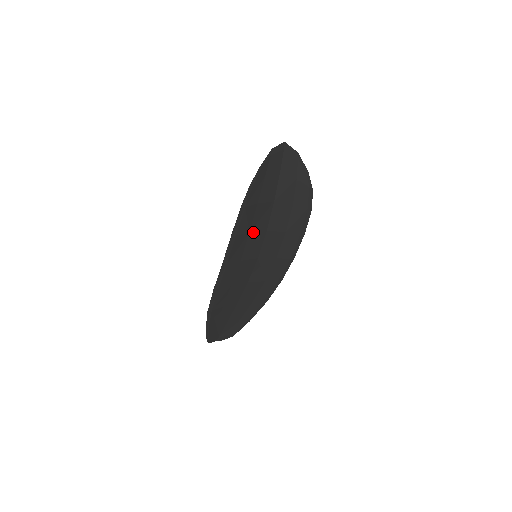
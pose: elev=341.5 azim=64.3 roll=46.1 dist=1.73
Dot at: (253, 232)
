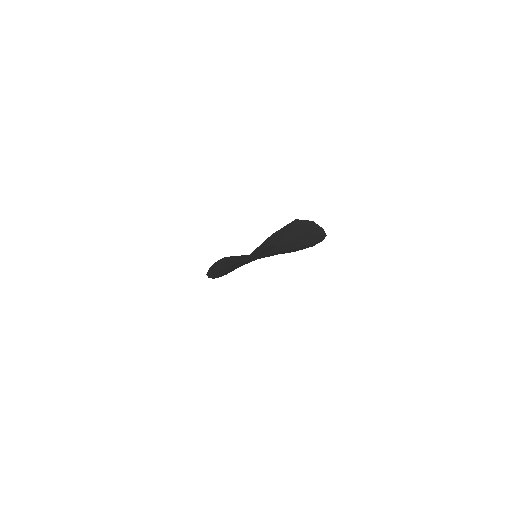
Dot at: occluded
